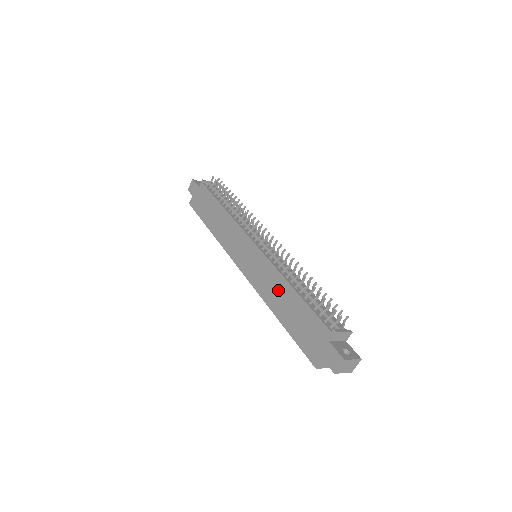
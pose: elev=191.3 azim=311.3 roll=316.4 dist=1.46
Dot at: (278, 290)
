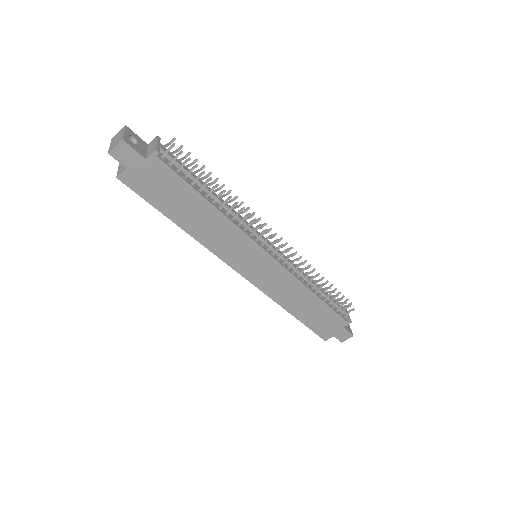
Dot at: (298, 297)
